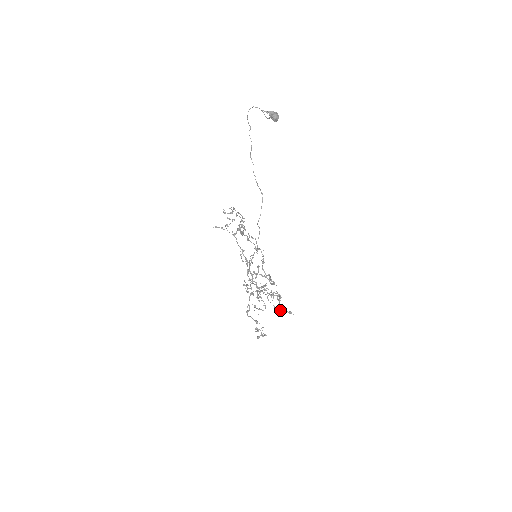
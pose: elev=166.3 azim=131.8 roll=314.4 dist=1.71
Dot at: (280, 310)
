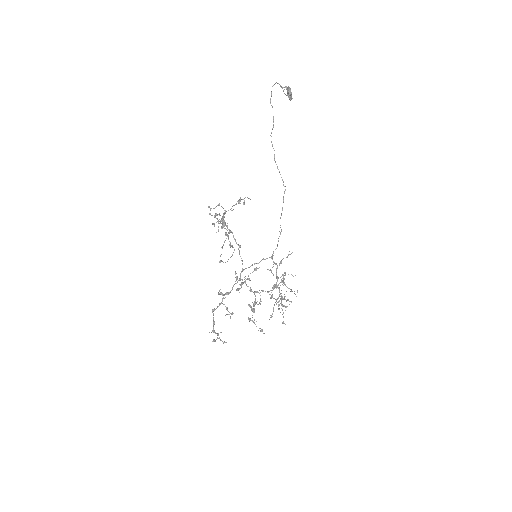
Dot at: occluded
